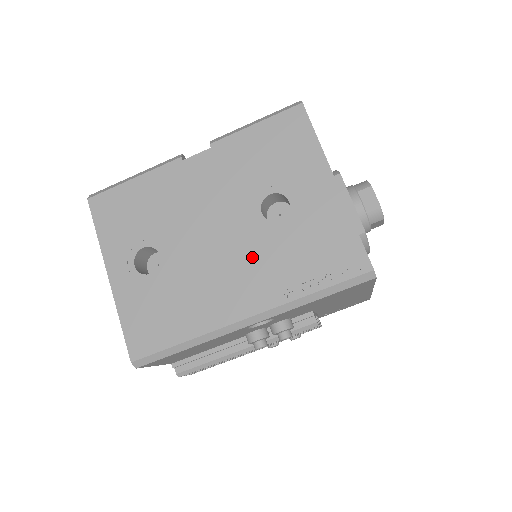
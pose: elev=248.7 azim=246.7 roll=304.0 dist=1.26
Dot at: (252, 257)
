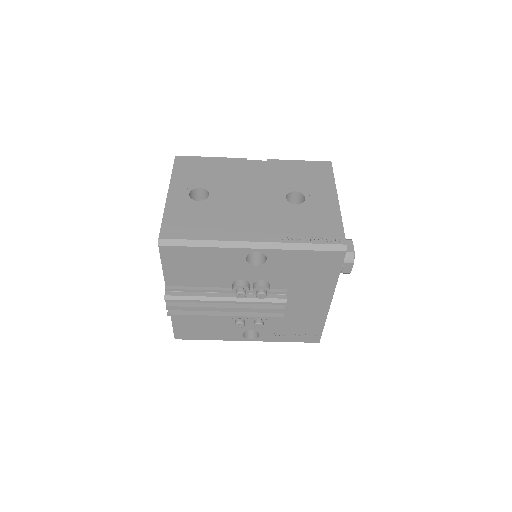
Dot at: (270, 214)
